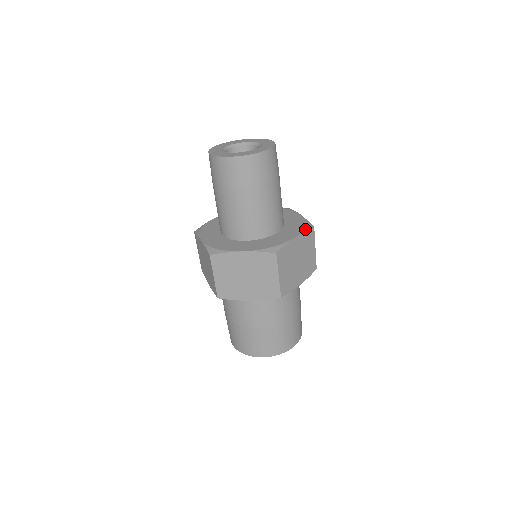
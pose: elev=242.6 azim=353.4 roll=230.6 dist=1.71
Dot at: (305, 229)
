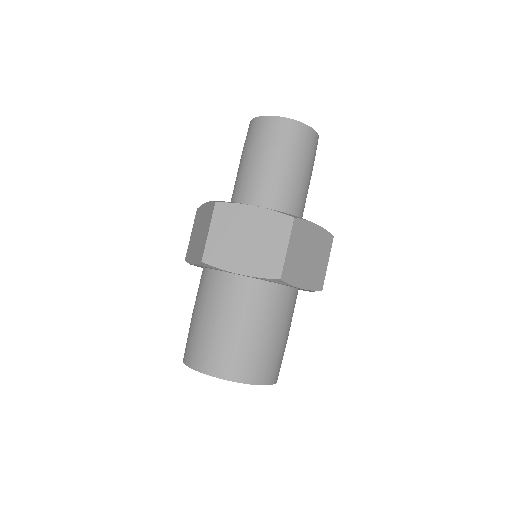
Dot at: (279, 211)
